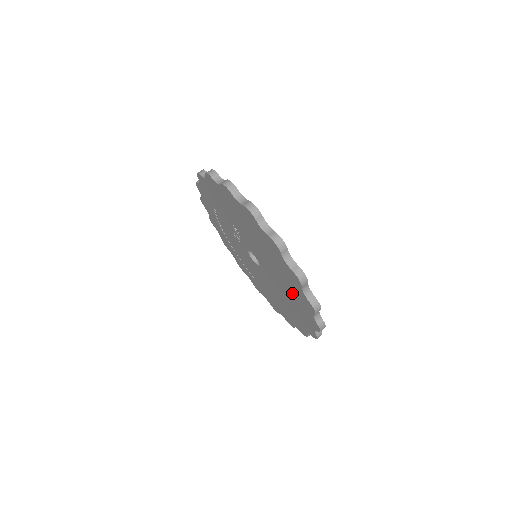
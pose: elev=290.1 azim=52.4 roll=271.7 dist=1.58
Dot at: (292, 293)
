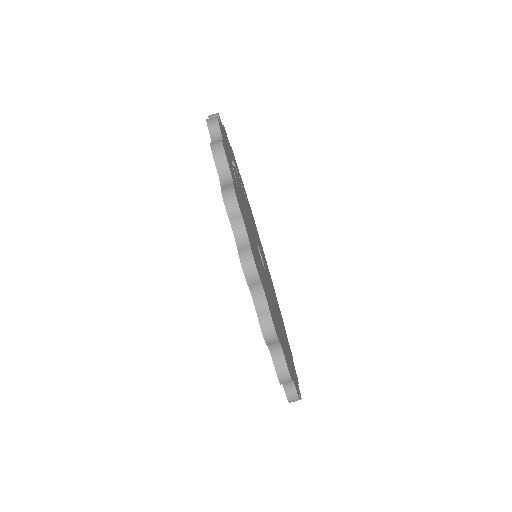
Dot at: occluded
